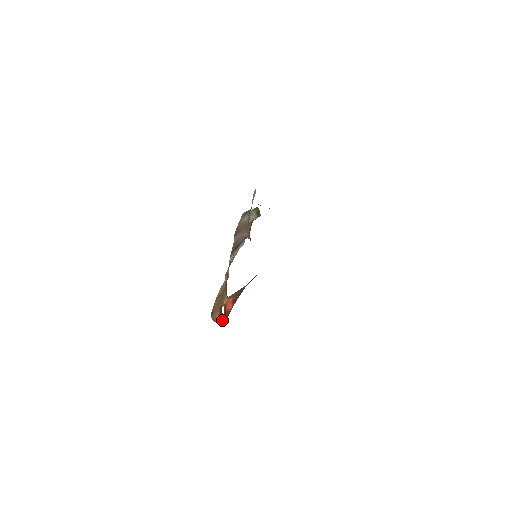
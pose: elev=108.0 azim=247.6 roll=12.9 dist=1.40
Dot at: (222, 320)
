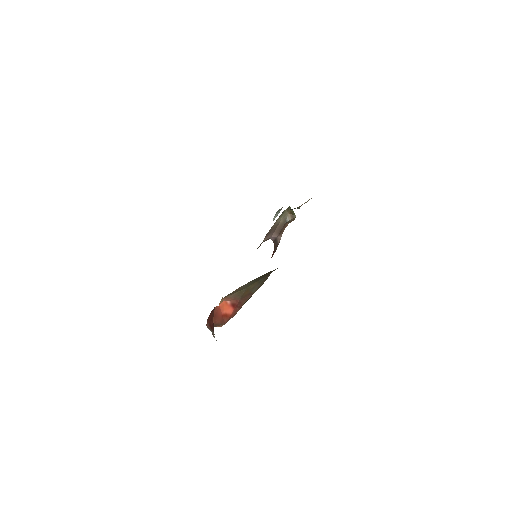
Dot at: (211, 322)
